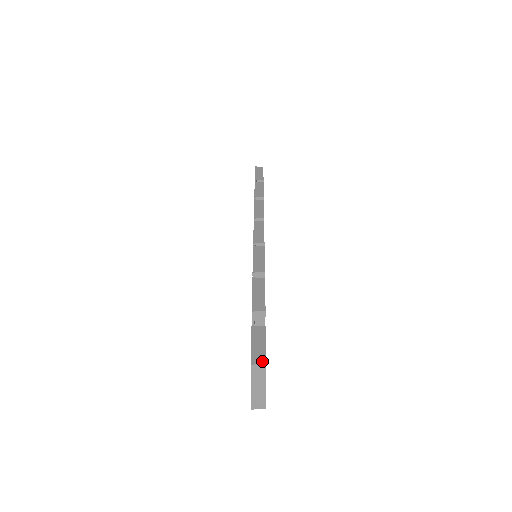
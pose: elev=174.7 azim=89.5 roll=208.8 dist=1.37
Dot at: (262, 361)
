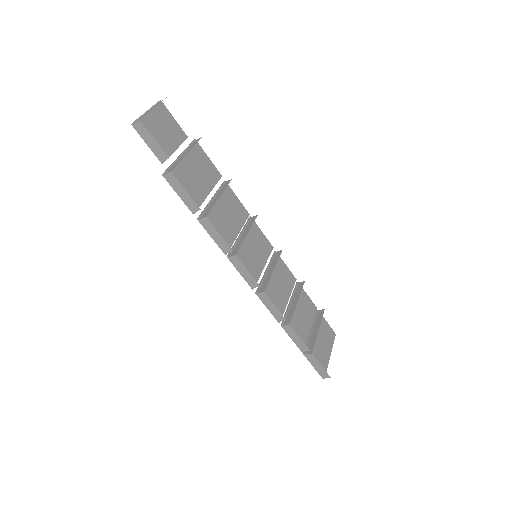
Dot at: occluded
